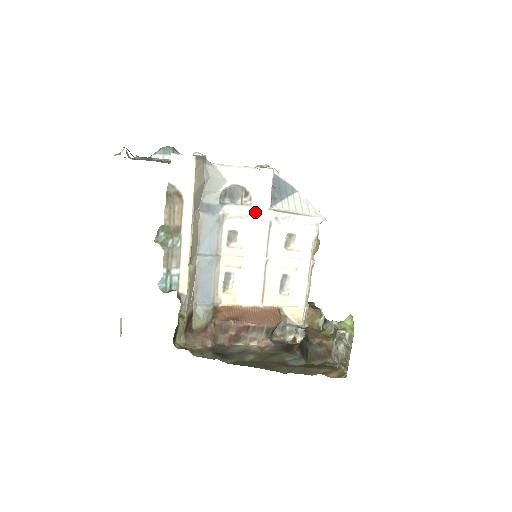
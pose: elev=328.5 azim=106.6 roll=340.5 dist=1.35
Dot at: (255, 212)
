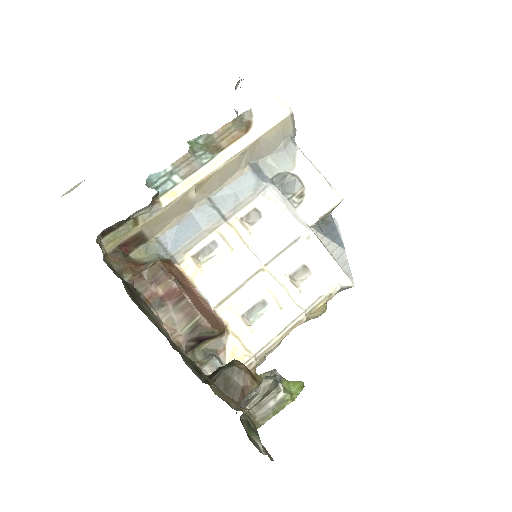
Dot at: (294, 214)
